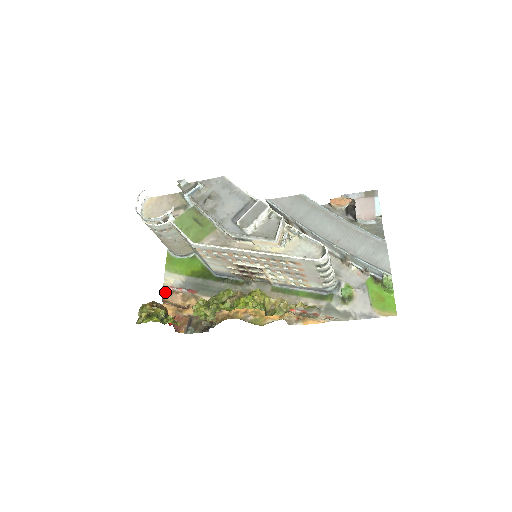
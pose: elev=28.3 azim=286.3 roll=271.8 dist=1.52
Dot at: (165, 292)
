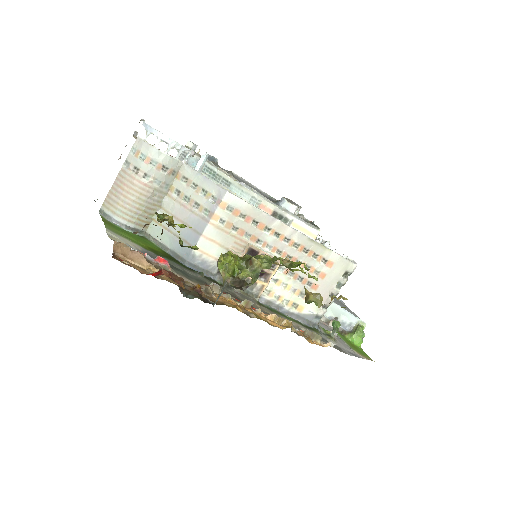
Dot at: (123, 244)
